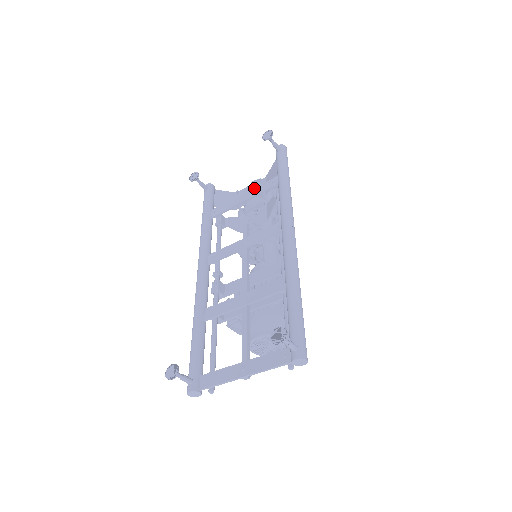
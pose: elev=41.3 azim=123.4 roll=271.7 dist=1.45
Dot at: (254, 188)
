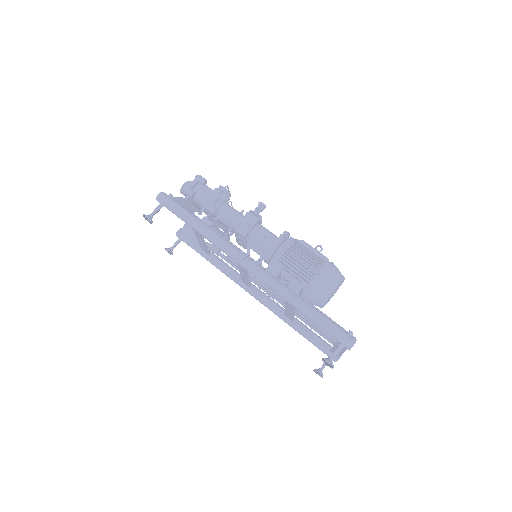
Dot at: occluded
